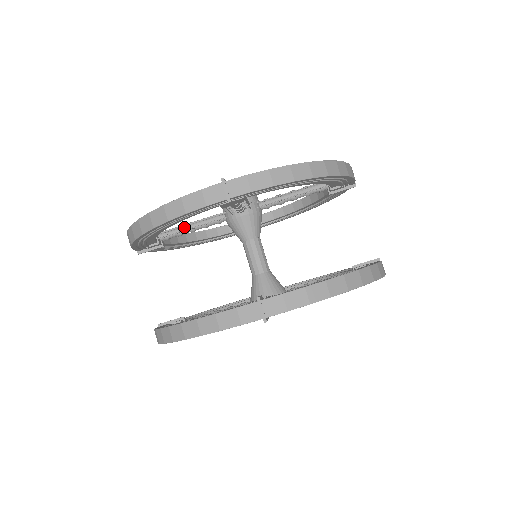
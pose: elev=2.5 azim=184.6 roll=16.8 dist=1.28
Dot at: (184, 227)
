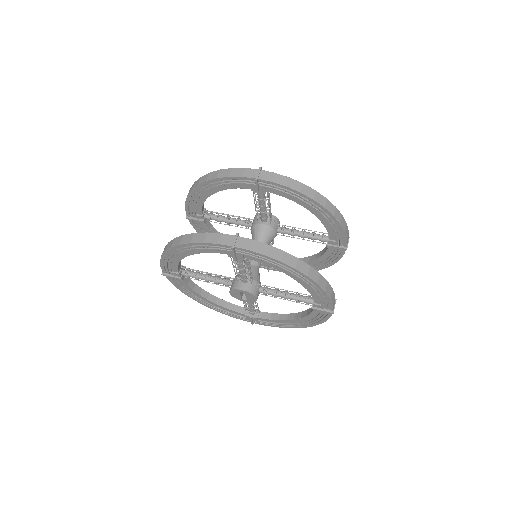
Dot at: (224, 216)
